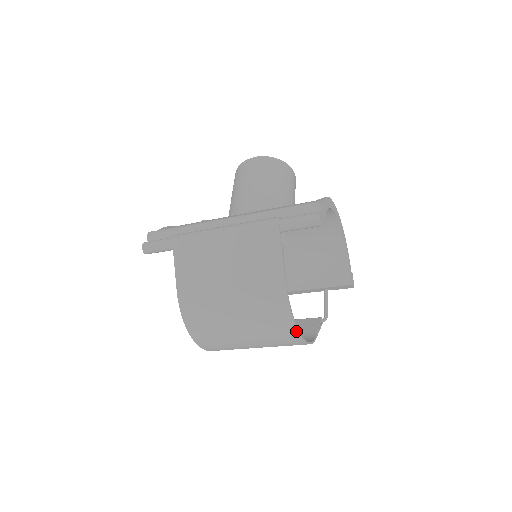
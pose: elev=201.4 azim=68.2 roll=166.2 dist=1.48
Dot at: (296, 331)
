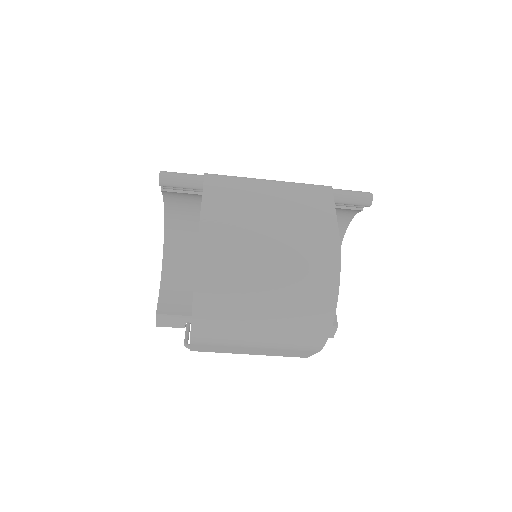
Dot at: (335, 298)
